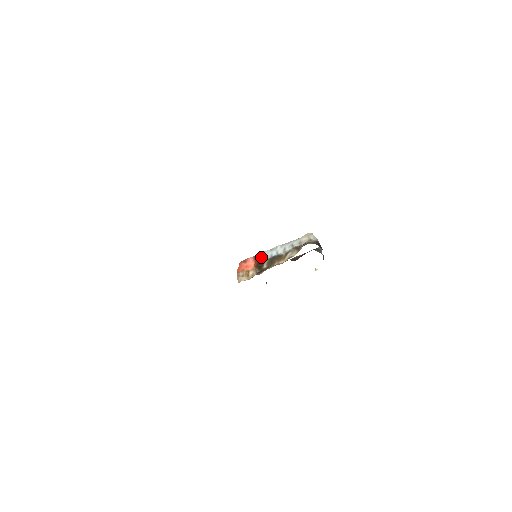
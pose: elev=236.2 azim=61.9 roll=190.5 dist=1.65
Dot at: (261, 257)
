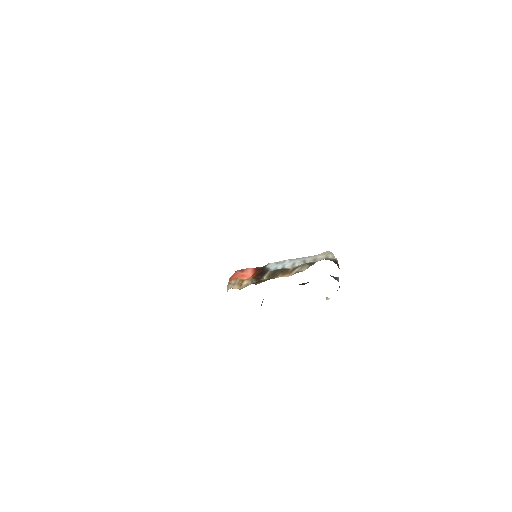
Dot at: (263, 268)
